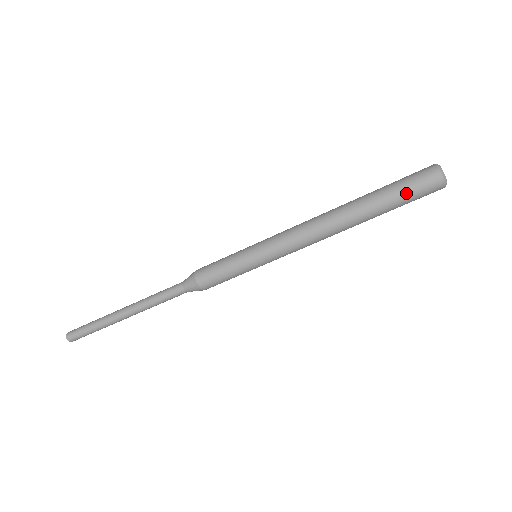
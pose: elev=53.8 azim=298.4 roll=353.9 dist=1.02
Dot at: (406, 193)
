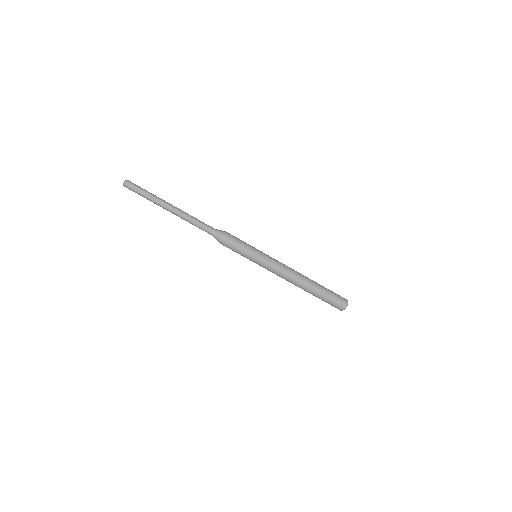
Dot at: (329, 301)
